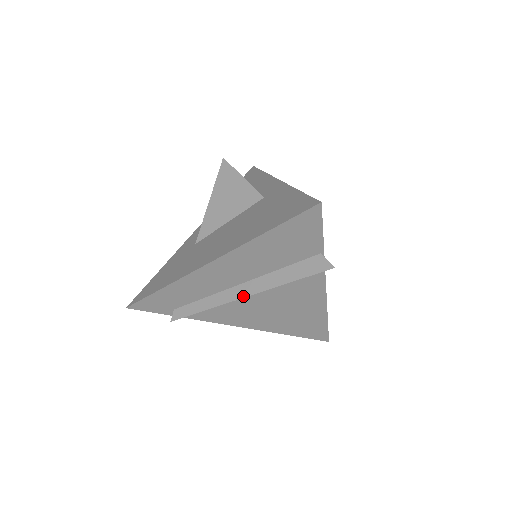
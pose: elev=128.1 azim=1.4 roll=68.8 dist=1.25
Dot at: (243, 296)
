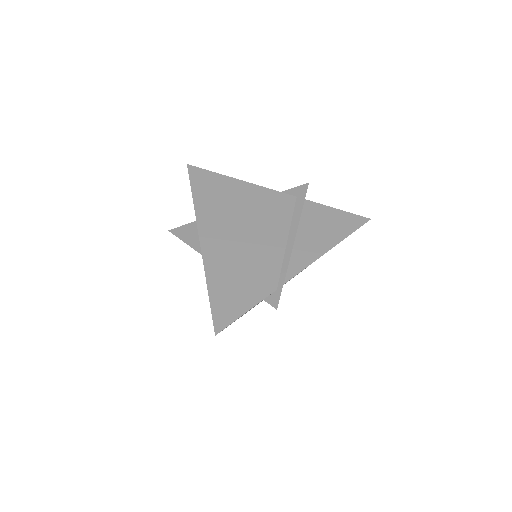
Dot at: occluded
